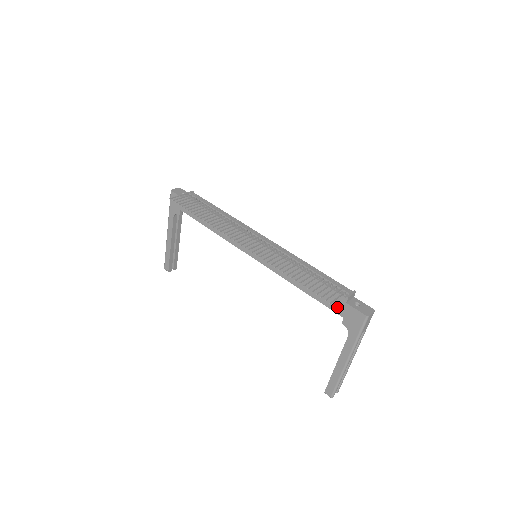
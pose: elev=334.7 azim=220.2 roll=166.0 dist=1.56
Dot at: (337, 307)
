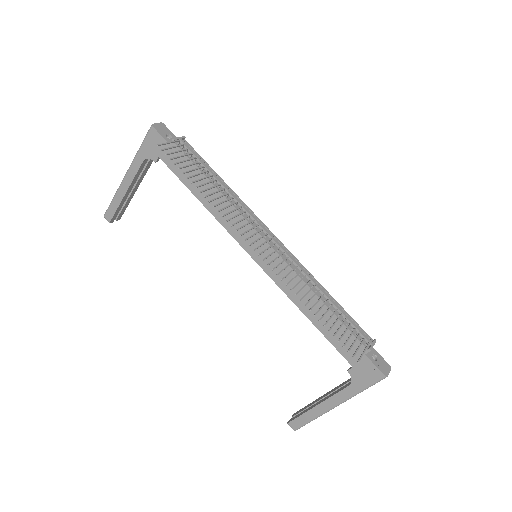
Dot at: (350, 354)
